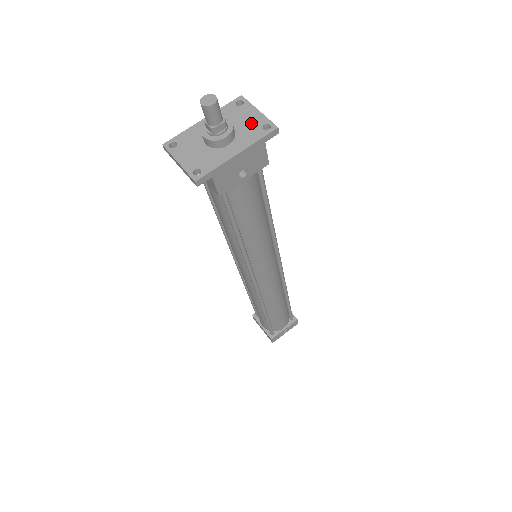
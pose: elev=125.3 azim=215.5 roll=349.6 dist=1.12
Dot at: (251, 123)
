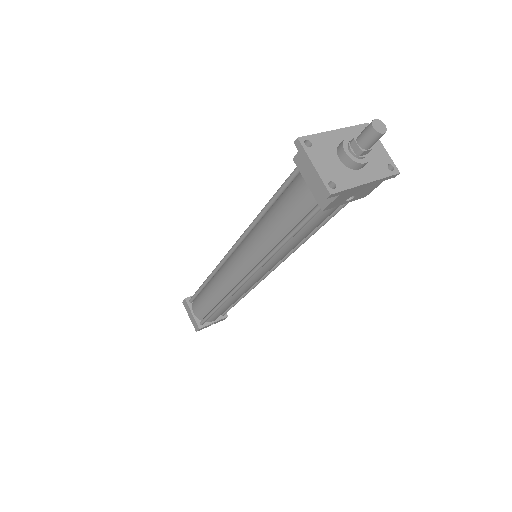
Dot at: (378, 157)
